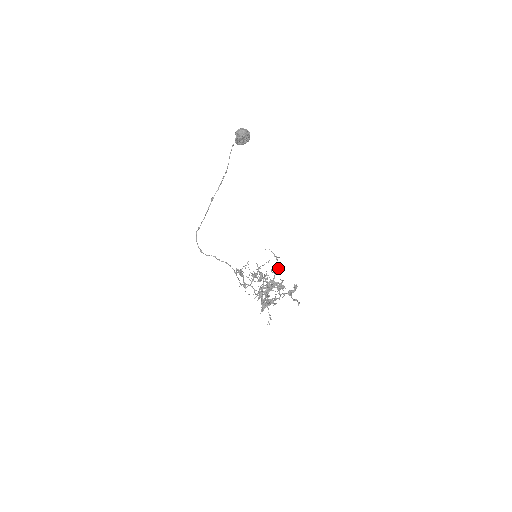
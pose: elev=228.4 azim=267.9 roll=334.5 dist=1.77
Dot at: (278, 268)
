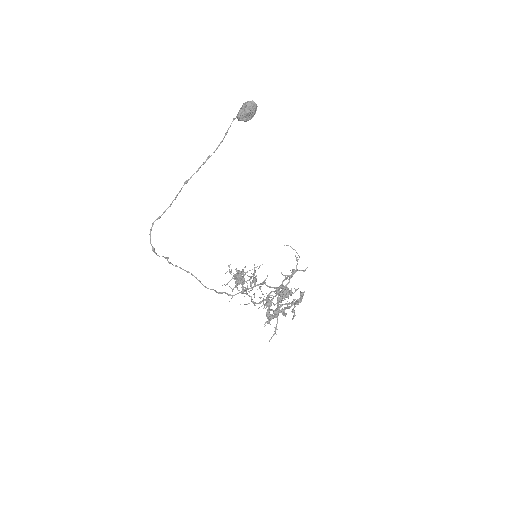
Dot at: (298, 270)
